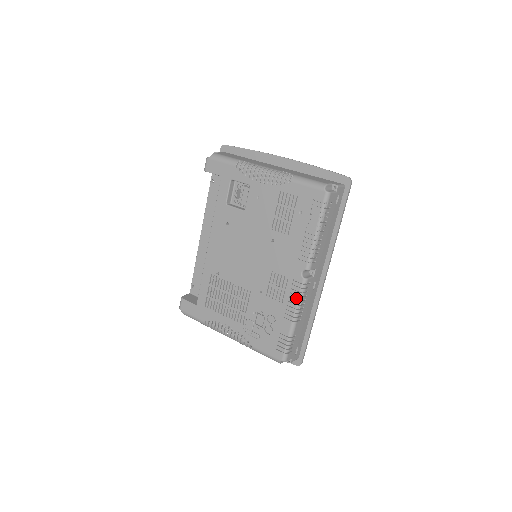
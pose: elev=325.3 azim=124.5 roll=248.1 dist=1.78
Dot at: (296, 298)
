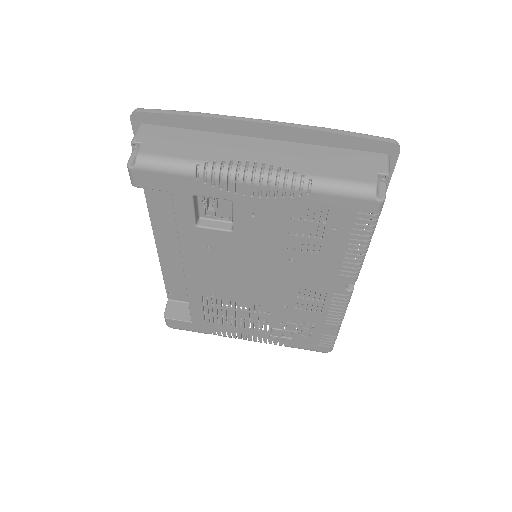
Dot at: (340, 308)
